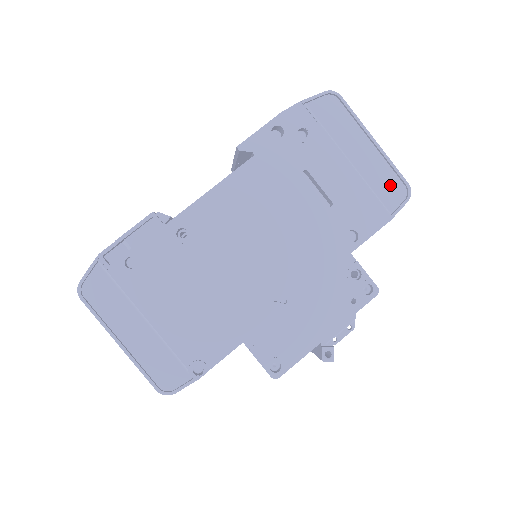
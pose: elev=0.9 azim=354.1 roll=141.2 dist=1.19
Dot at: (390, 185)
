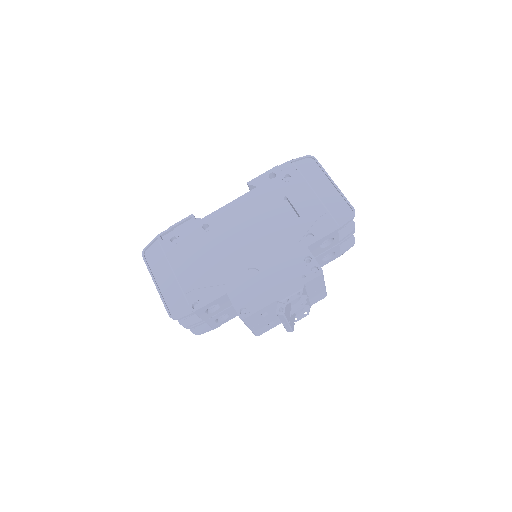
Dot at: (342, 209)
